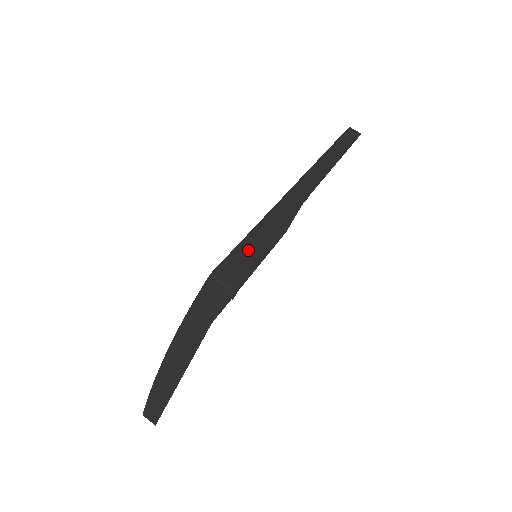
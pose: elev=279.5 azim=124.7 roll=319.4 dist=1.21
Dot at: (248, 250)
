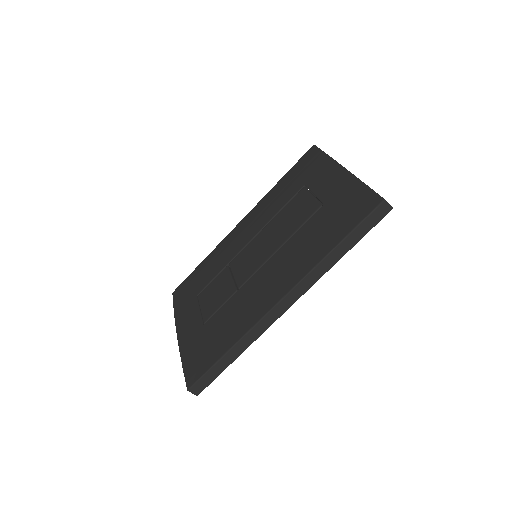
Dot at: (213, 373)
